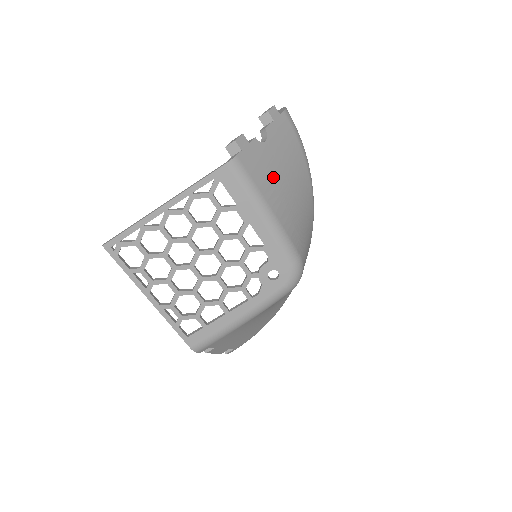
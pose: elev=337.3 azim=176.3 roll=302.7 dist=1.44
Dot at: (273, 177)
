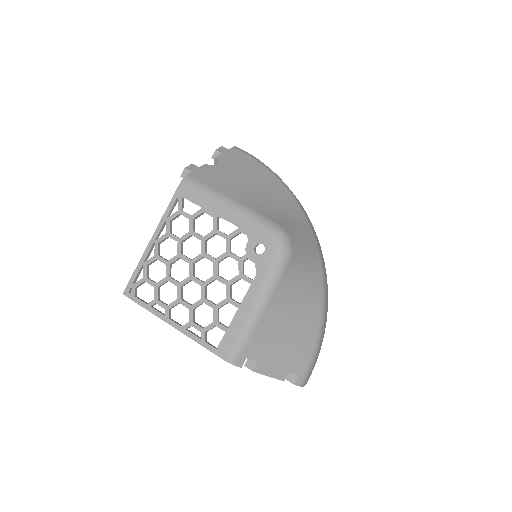
Dot at: (230, 181)
